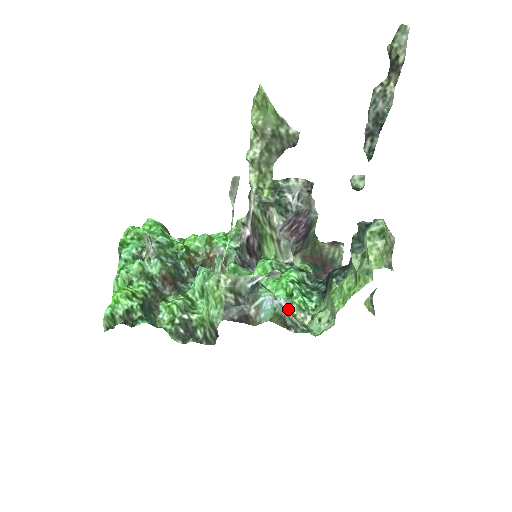
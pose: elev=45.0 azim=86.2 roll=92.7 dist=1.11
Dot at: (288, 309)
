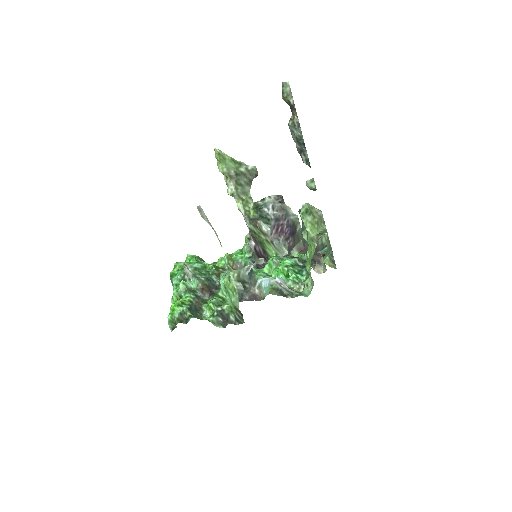
Dot at: (284, 284)
